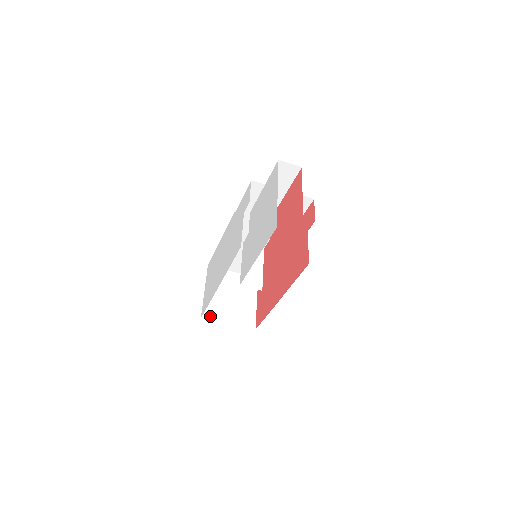
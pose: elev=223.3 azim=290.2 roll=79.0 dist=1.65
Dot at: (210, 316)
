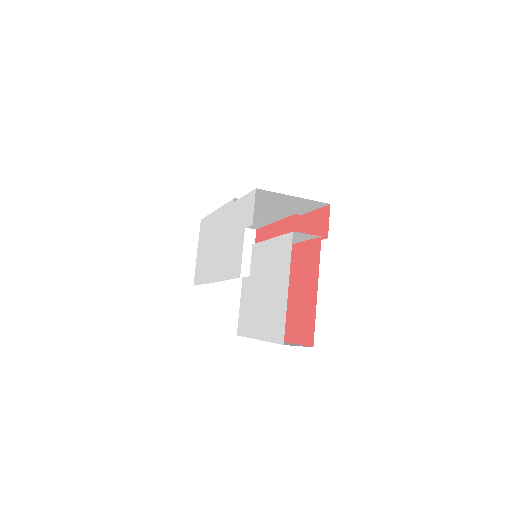
Dot at: occluded
